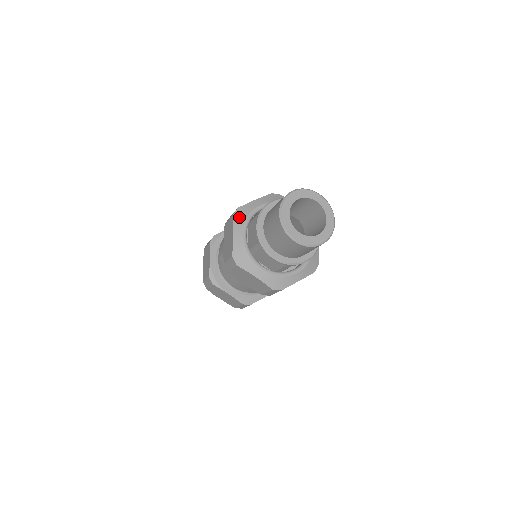
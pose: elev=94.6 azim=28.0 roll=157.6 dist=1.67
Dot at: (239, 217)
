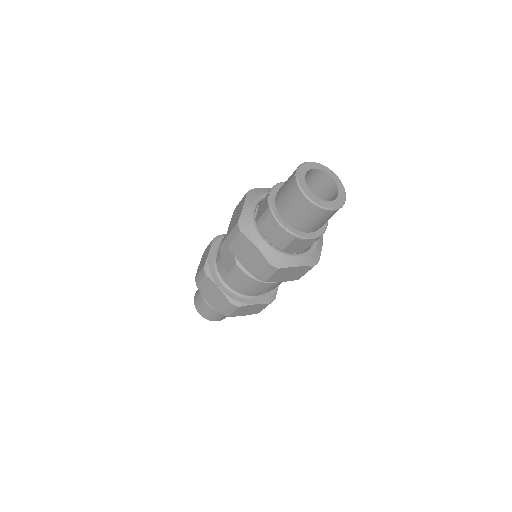
Dot at: (252, 194)
